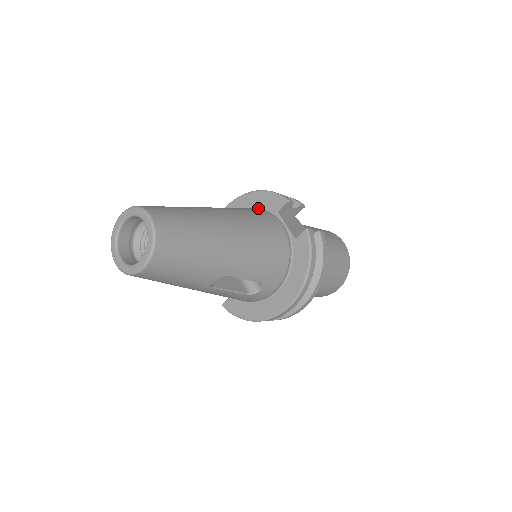
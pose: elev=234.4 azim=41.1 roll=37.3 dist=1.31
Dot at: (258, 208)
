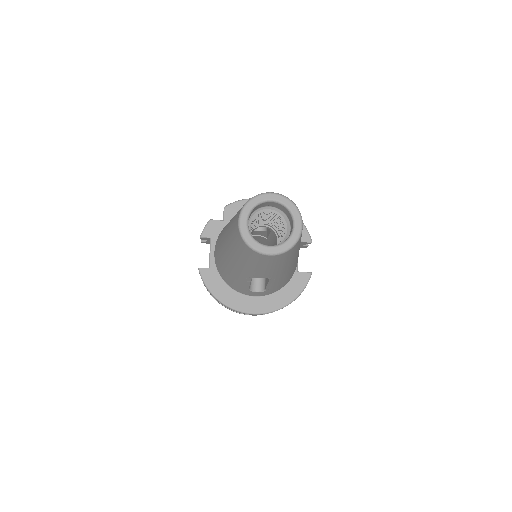
Dot at: occluded
